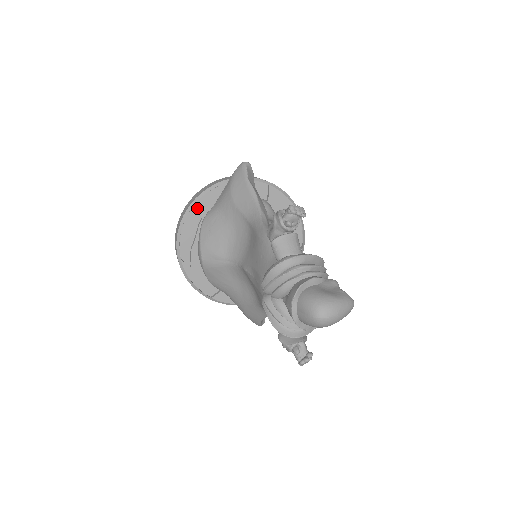
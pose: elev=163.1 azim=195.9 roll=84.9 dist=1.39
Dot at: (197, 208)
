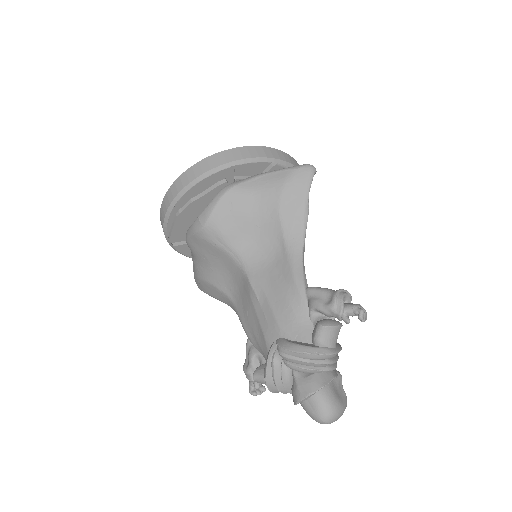
Dot at: (229, 168)
